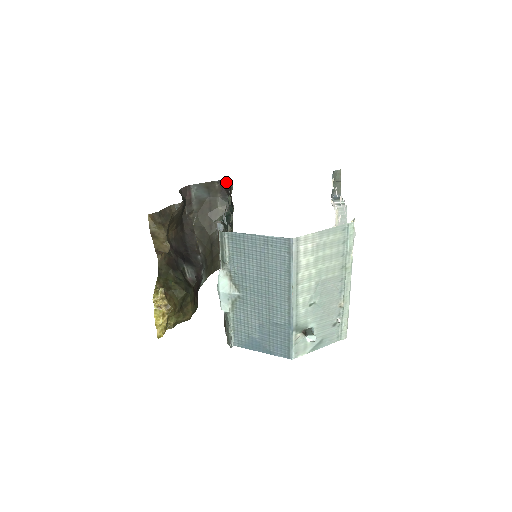
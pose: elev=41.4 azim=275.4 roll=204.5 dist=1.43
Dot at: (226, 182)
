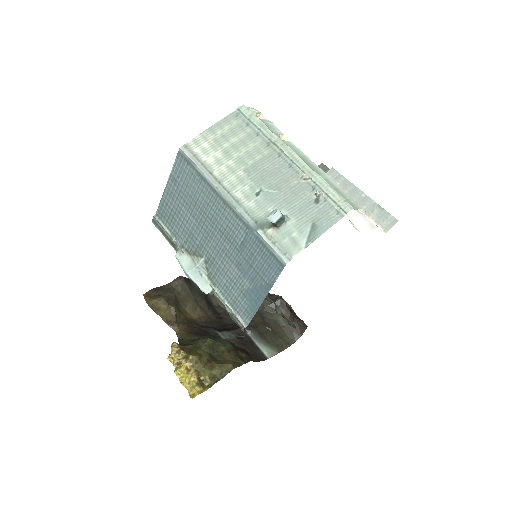
Dot at: occluded
